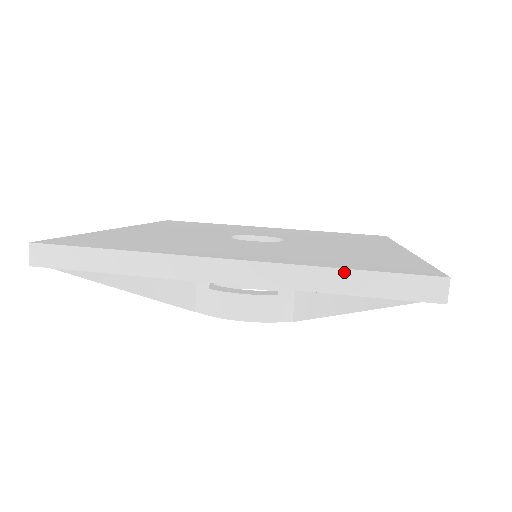
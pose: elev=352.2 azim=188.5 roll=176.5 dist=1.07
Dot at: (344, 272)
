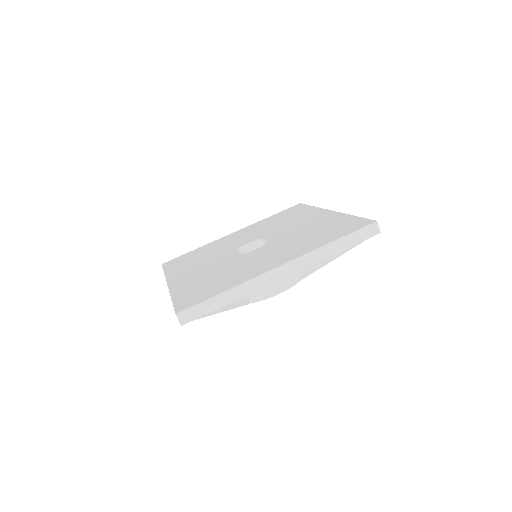
Dot at: (335, 242)
